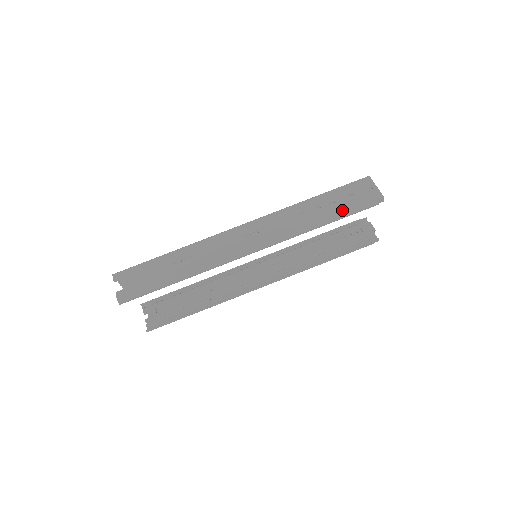
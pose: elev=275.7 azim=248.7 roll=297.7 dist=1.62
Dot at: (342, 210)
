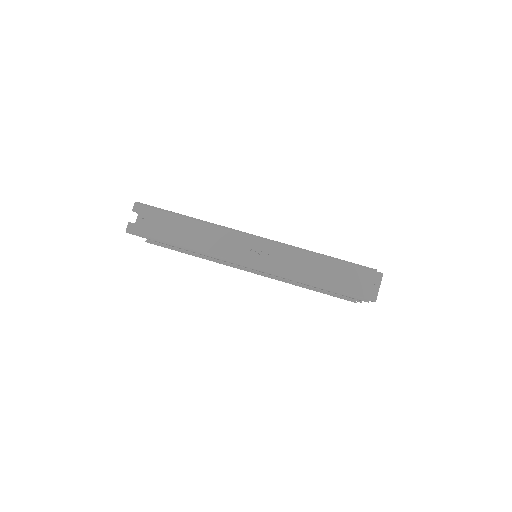
Dot at: (337, 287)
